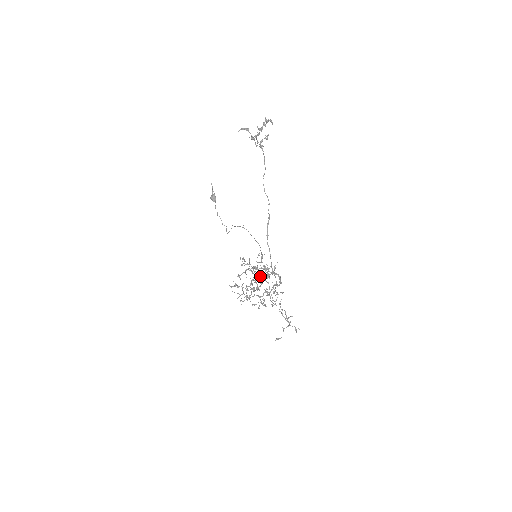
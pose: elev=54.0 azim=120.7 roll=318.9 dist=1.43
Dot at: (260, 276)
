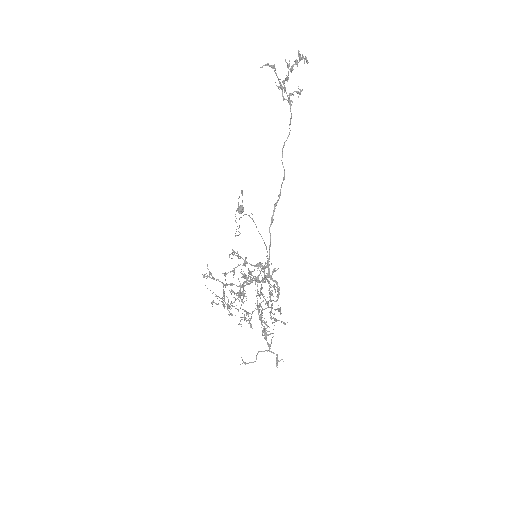
Dot at: (252, 280)
